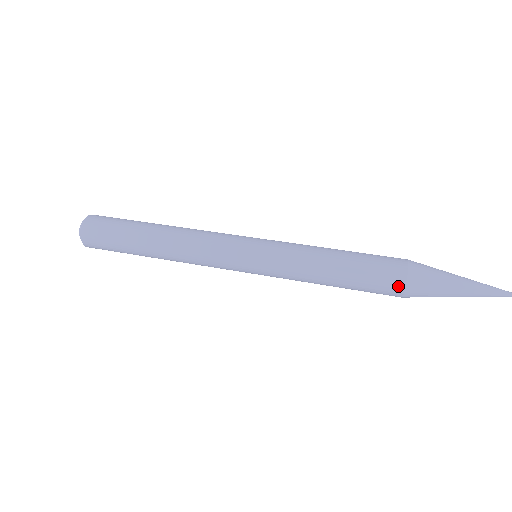
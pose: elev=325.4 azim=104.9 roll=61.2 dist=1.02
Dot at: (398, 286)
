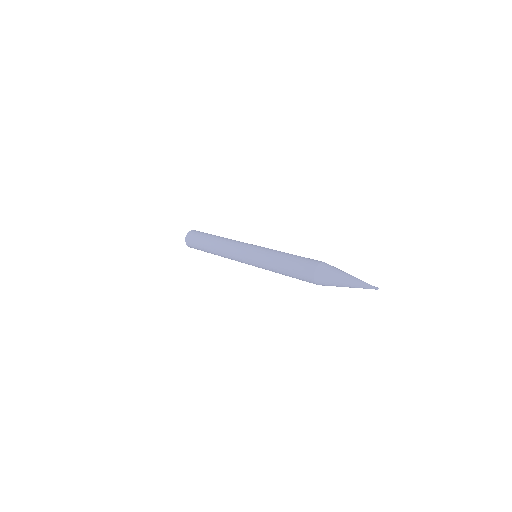
Dot at: (311, 271)
